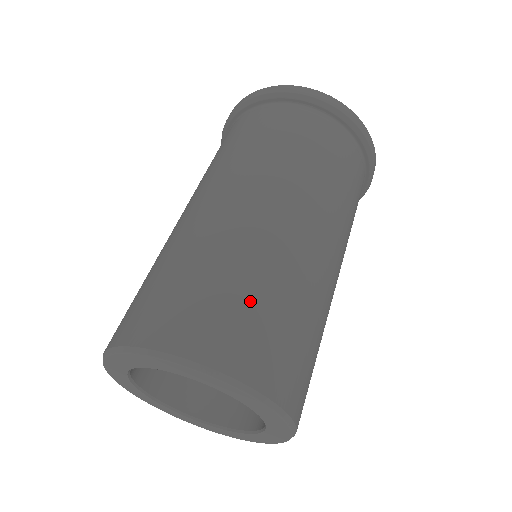
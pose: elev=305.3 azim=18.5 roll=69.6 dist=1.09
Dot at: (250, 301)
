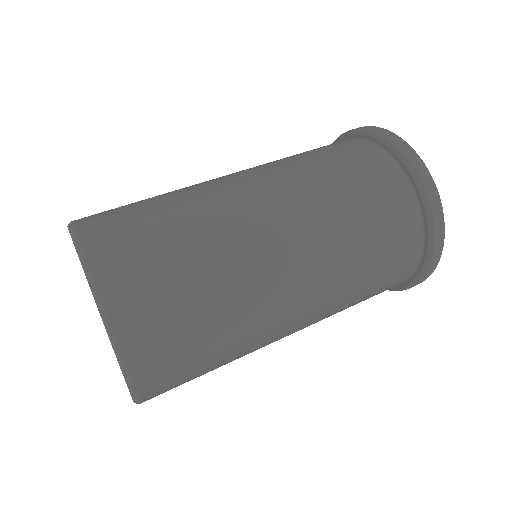
Dot at: (192, 310)
